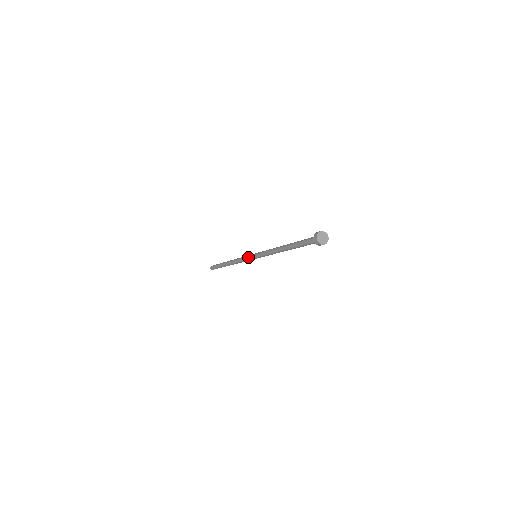
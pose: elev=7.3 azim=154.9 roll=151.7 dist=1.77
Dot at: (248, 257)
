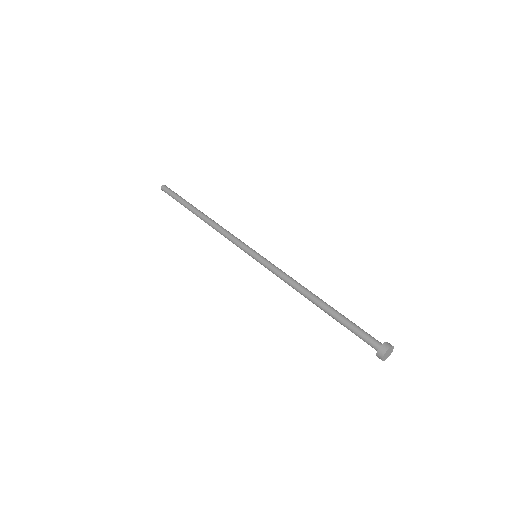
Dot at: occluded
